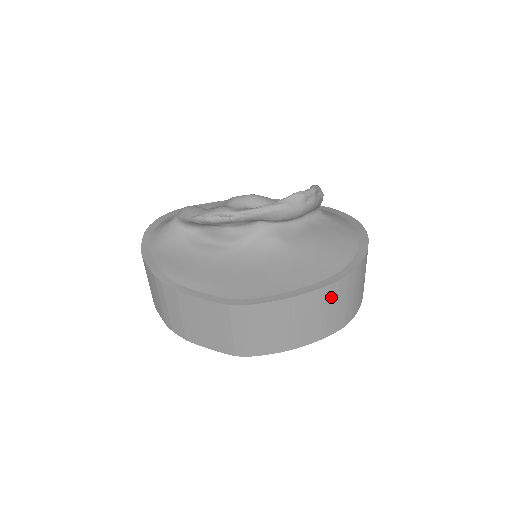
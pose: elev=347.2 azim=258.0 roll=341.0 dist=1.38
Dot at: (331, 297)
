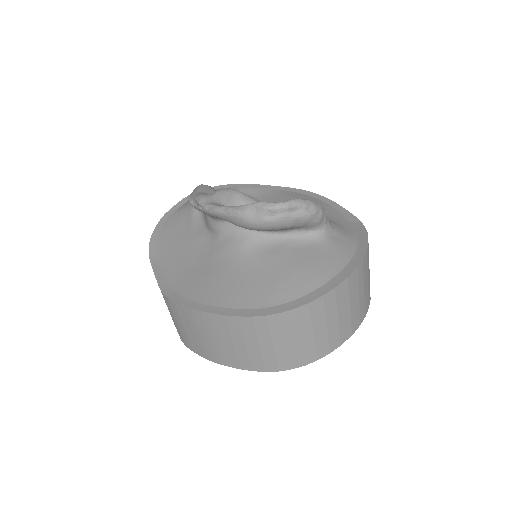
Dot at: (246, 331)
